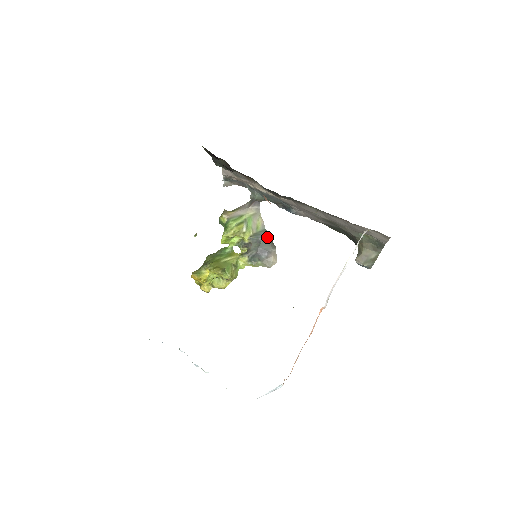
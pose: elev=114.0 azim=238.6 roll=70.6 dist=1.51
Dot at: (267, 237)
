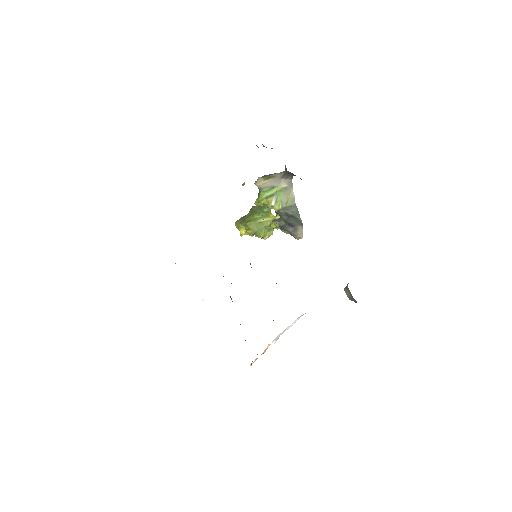
Dot at: (295, 213)
